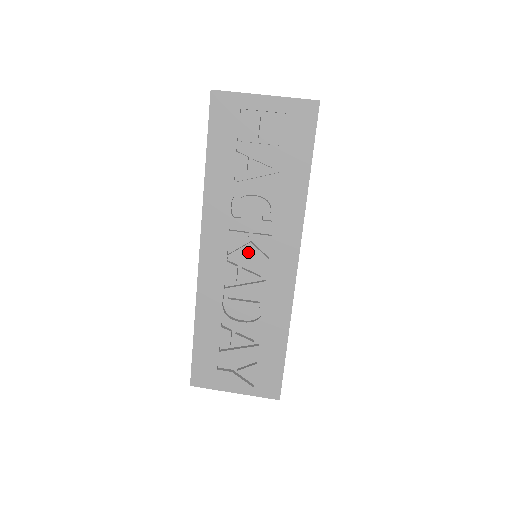
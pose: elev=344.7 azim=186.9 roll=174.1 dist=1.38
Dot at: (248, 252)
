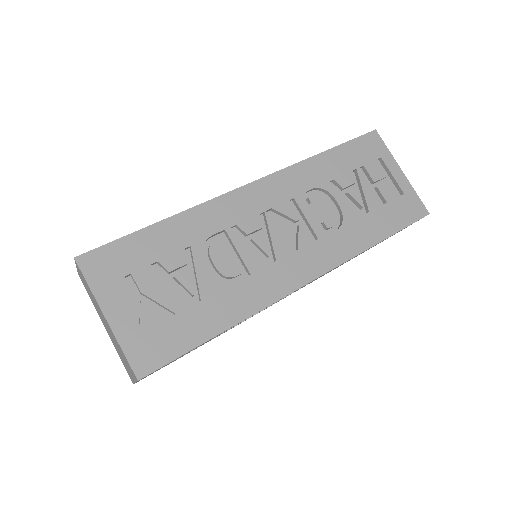
Dot at: (284, 229)
